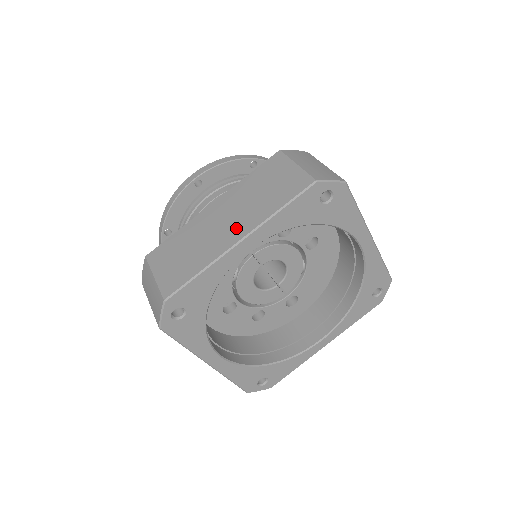
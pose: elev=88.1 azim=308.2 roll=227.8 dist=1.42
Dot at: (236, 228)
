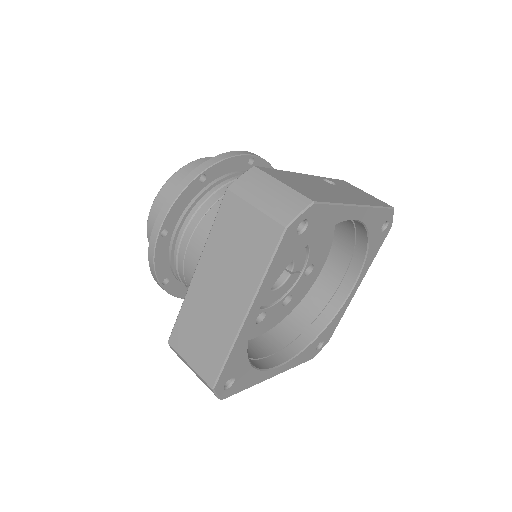
Dot at: (235, 300)
